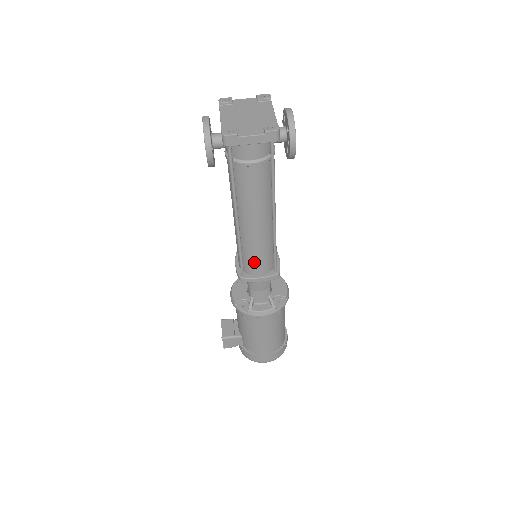
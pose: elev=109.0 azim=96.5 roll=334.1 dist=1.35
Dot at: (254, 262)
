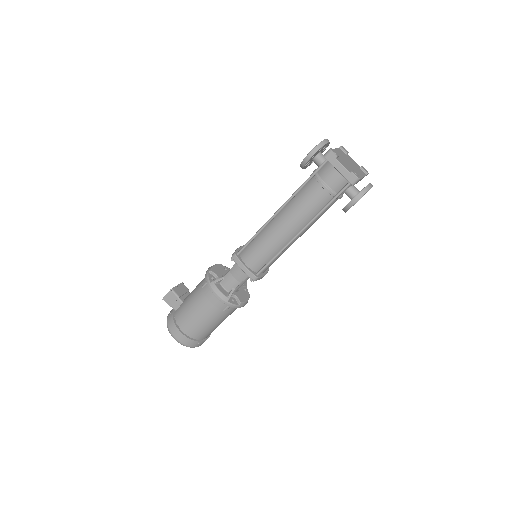
Dot at: (254, 252)
